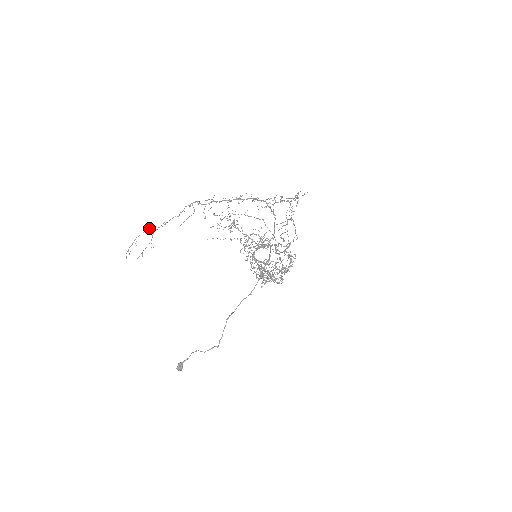
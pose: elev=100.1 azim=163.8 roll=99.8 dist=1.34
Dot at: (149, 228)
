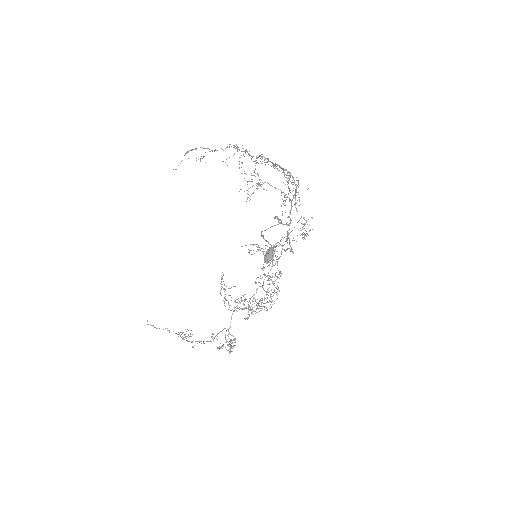
Dot at: (202, 147)
